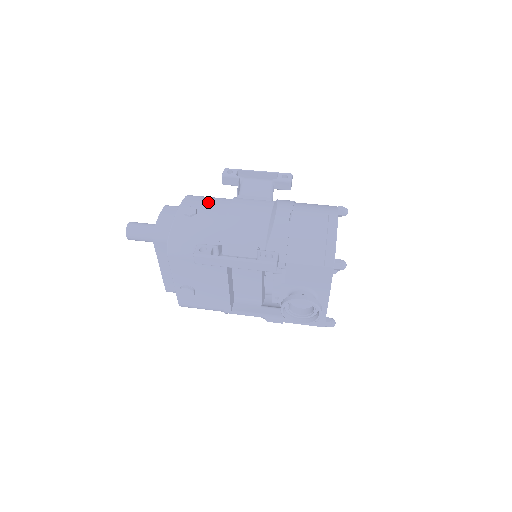
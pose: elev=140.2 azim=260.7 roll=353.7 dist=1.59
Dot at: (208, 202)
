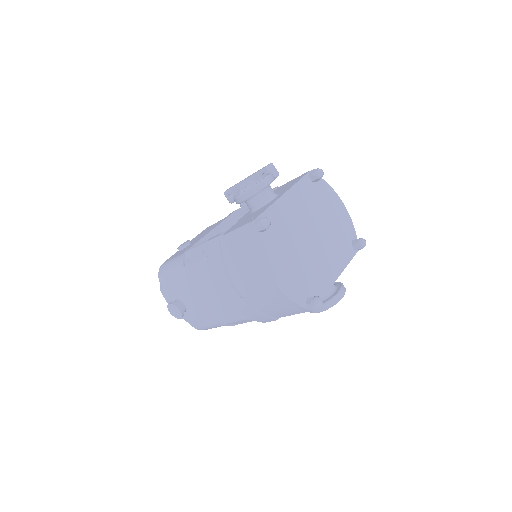
Dot at: occluded
